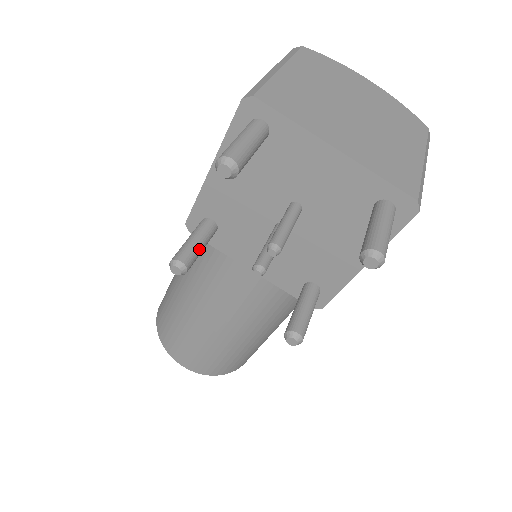
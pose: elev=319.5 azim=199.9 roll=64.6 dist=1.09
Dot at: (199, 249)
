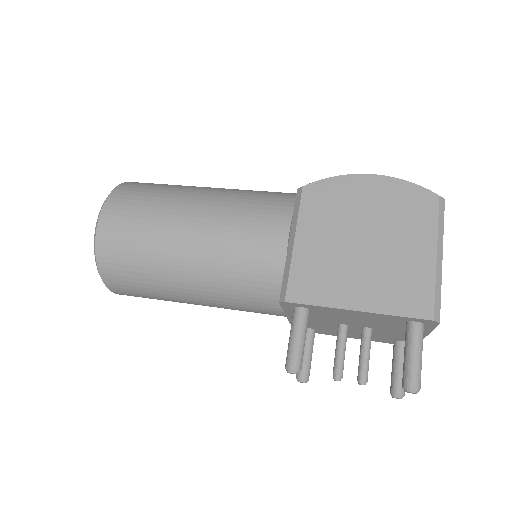
Dot at: (303, 346)
